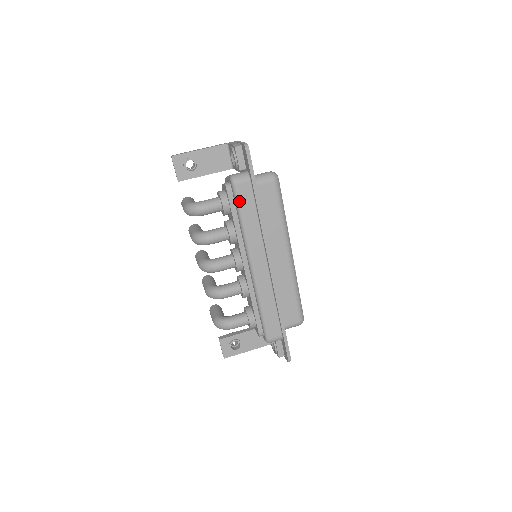
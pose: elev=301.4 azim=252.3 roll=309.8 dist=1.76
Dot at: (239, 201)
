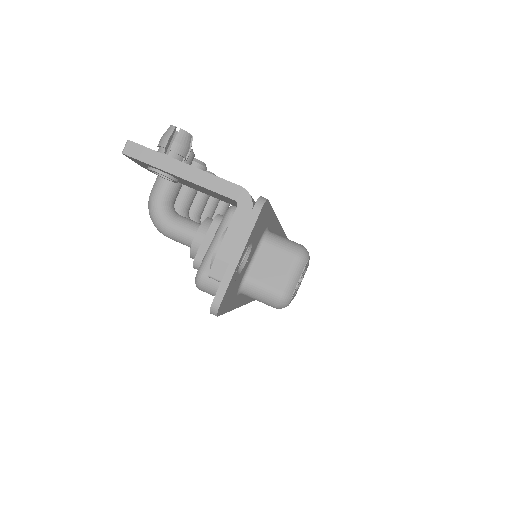
Dot at: occluded
